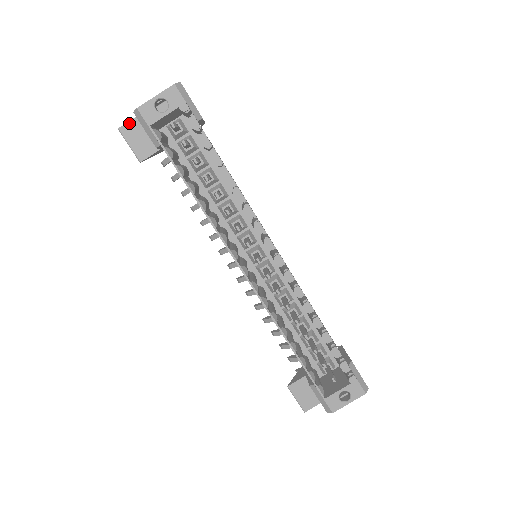
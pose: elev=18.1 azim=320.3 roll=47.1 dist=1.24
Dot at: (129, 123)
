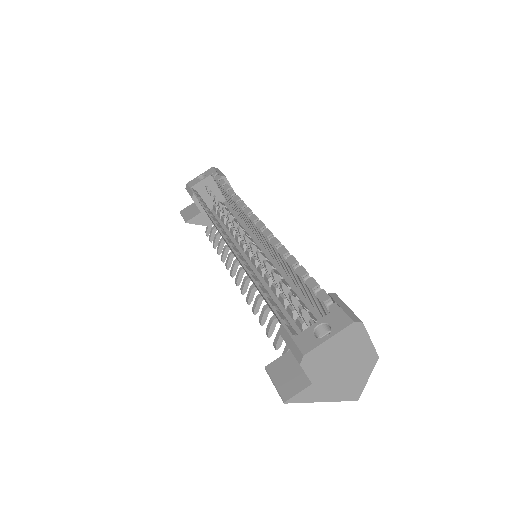
Dot at: (187, 207)
